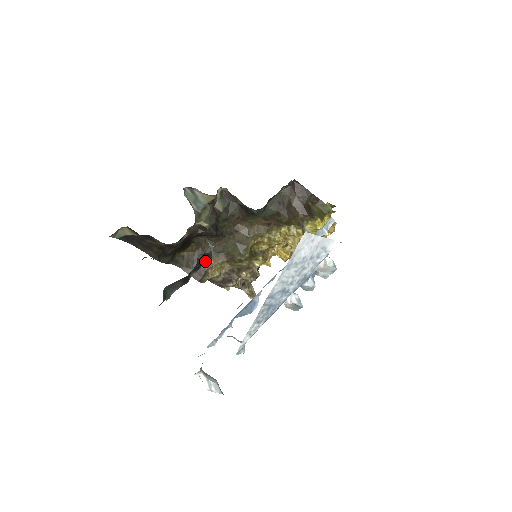
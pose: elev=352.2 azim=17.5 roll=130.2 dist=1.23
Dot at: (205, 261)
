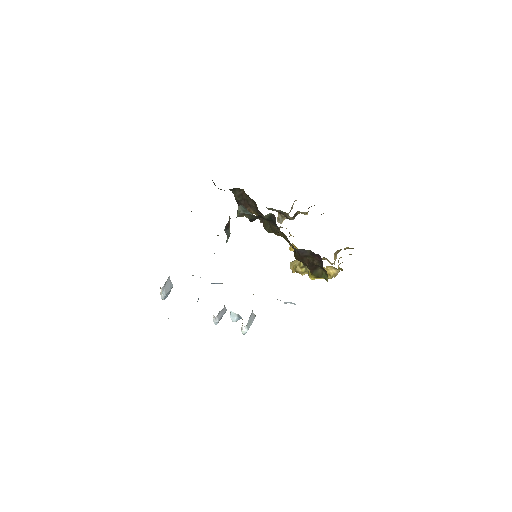
Dot at: occluded
